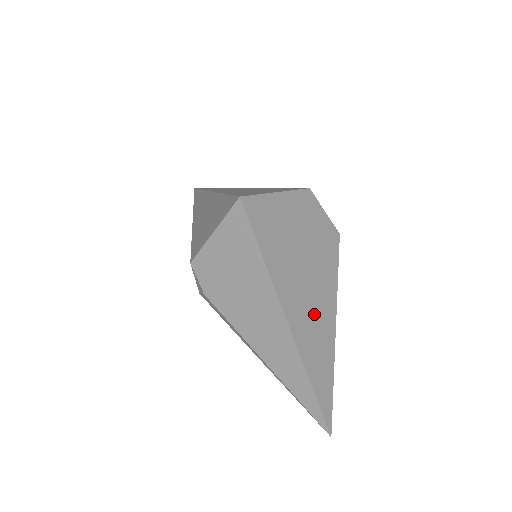
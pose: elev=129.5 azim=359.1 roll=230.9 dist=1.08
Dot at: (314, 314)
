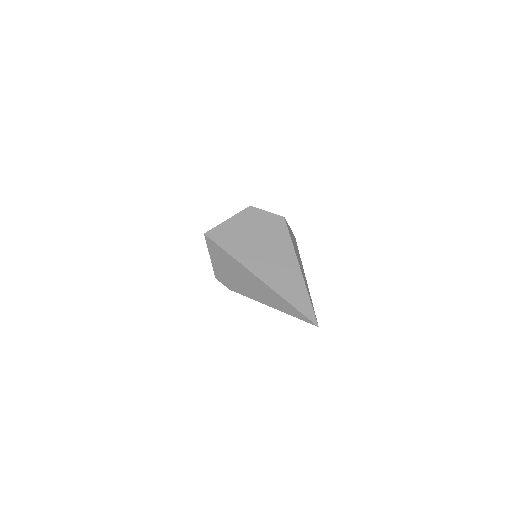
Dot at: (278, 267)
